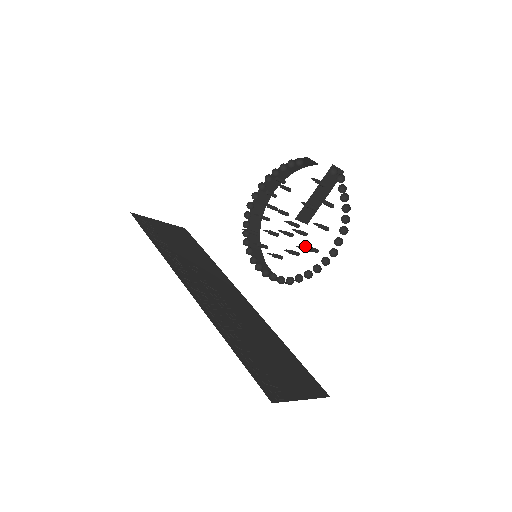
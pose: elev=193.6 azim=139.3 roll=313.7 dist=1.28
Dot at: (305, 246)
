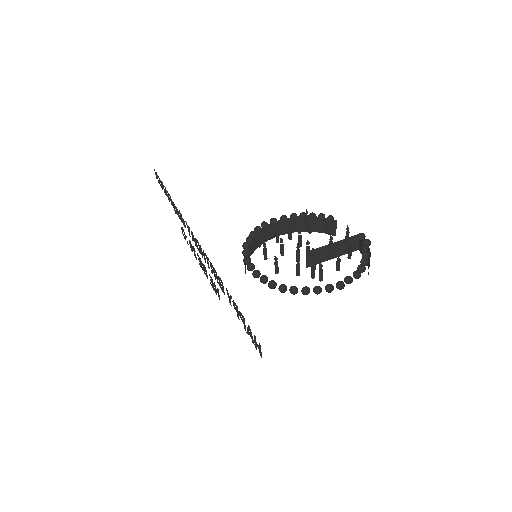
Dot at: (321, 264)
